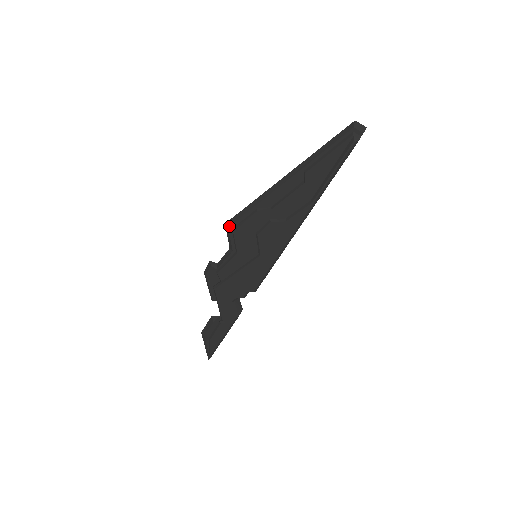
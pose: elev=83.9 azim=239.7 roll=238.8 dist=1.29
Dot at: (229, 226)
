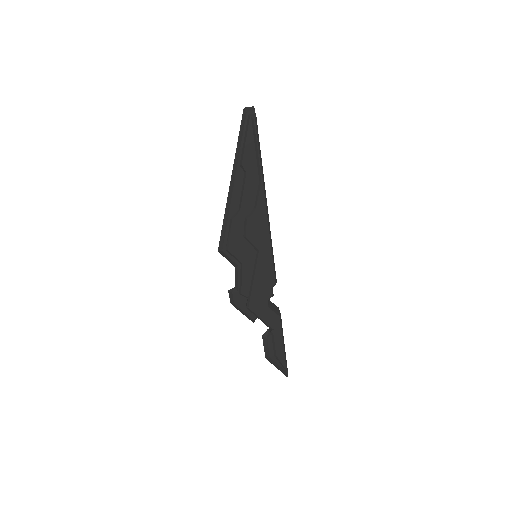
Dot at: (222, 249)
